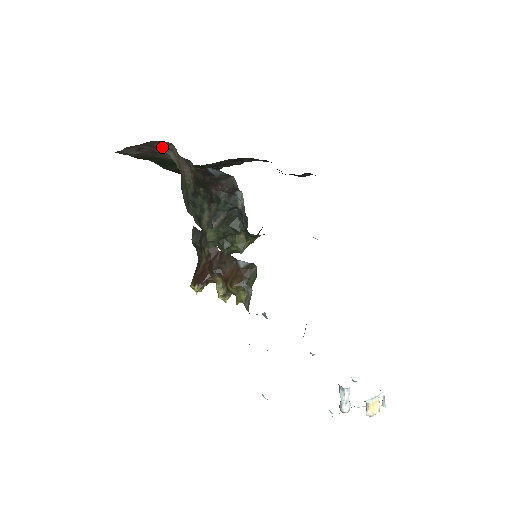
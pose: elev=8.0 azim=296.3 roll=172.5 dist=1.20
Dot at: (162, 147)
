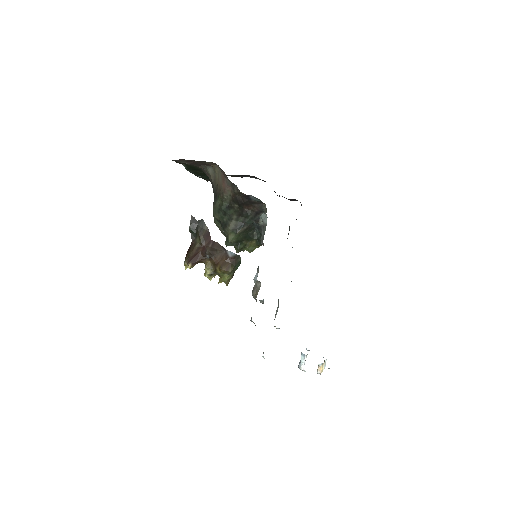
Dot at: (207, 164)
